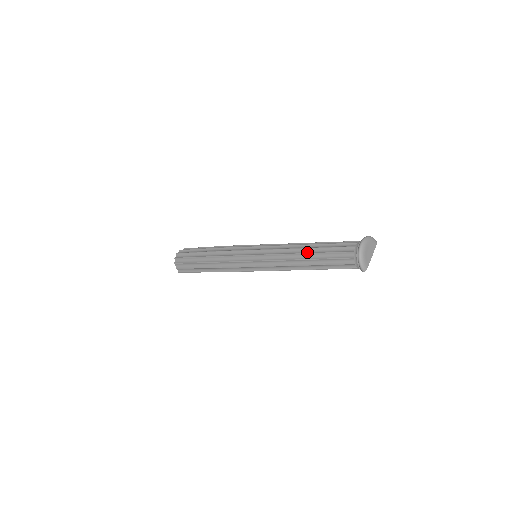
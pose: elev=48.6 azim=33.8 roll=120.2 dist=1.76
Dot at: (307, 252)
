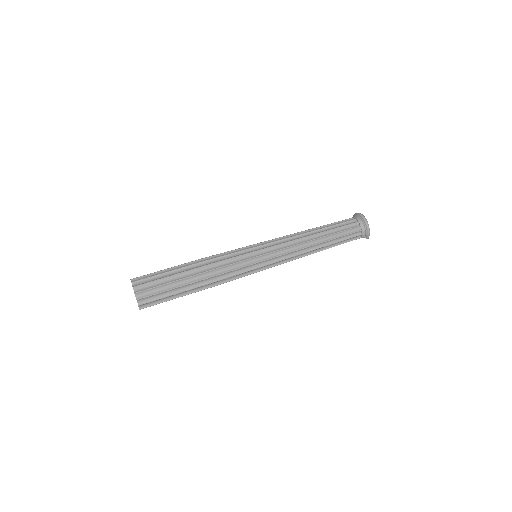
Dot at: (321, 236)
